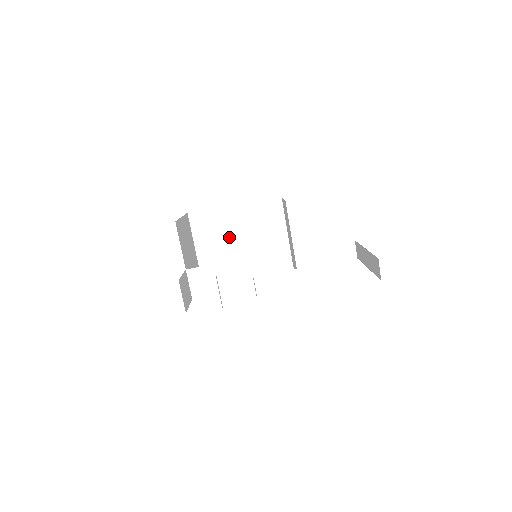
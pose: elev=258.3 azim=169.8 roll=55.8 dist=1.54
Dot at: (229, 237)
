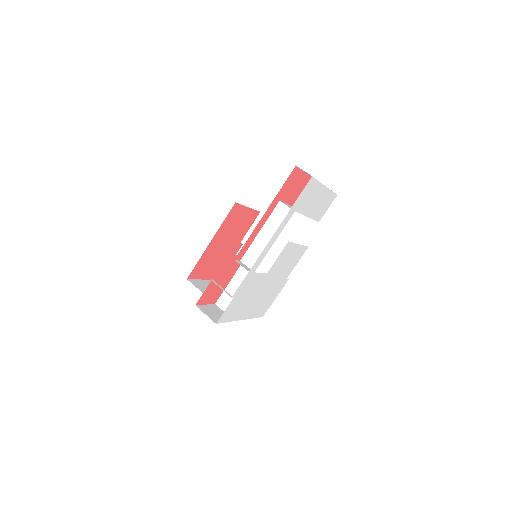
Dot at: occluded
